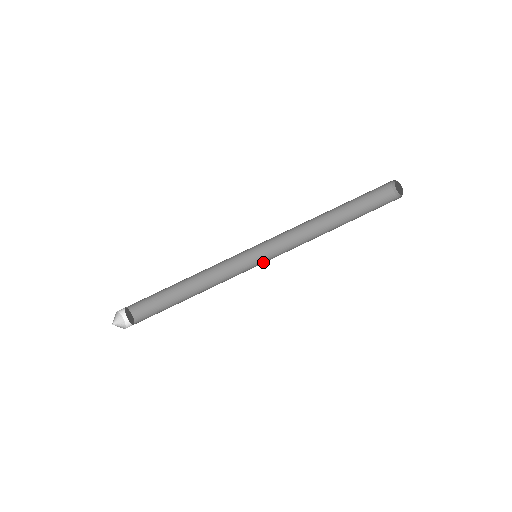
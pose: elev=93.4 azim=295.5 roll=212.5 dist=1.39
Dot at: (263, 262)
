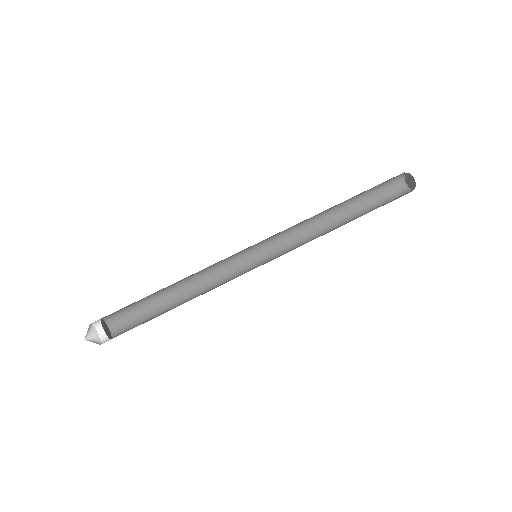
Dot at: (264, 263)
